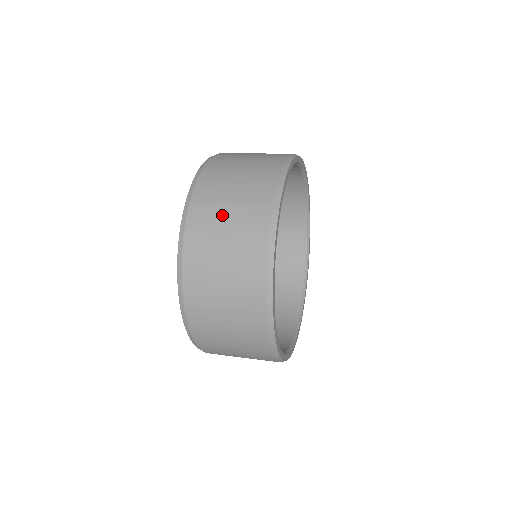
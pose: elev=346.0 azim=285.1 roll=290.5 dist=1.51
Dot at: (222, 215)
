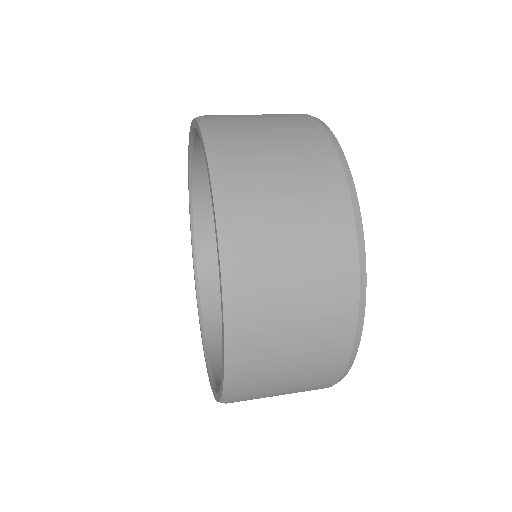
Dot at: (259, 127)
